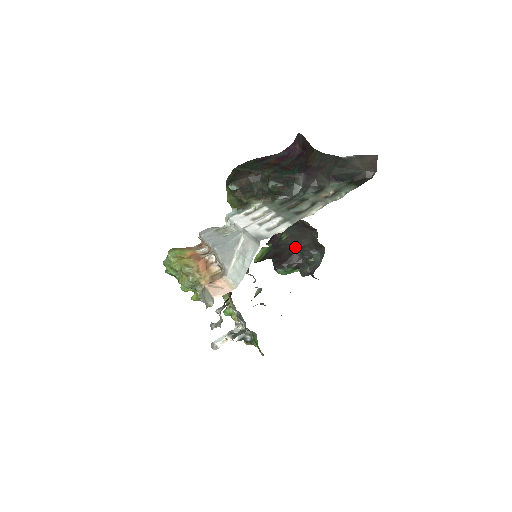
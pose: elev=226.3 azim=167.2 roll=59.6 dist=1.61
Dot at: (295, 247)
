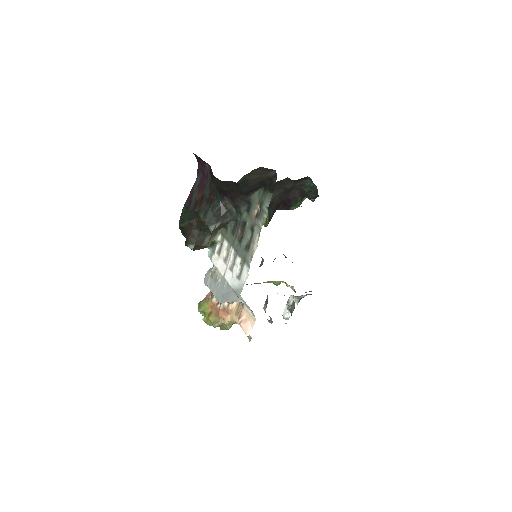
Dot at: (286, 191)
